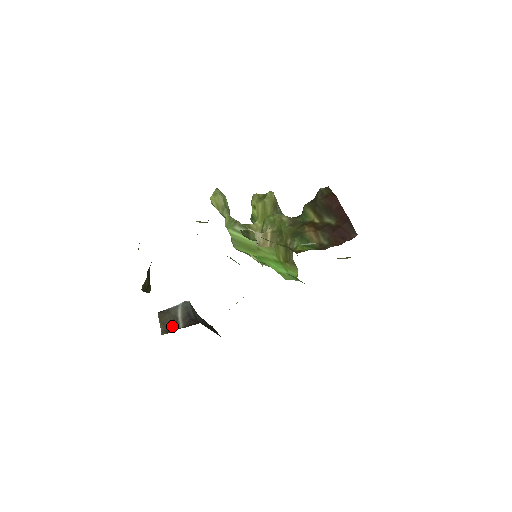
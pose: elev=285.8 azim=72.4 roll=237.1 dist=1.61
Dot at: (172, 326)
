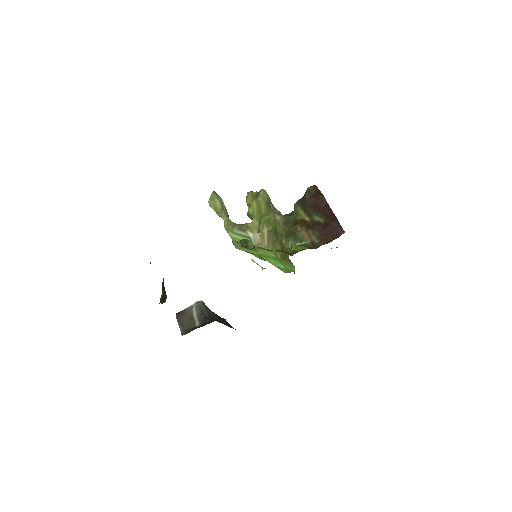
Dot at: (190, 326)
